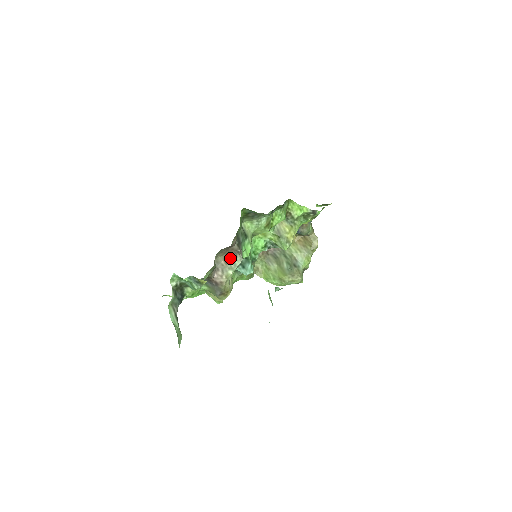
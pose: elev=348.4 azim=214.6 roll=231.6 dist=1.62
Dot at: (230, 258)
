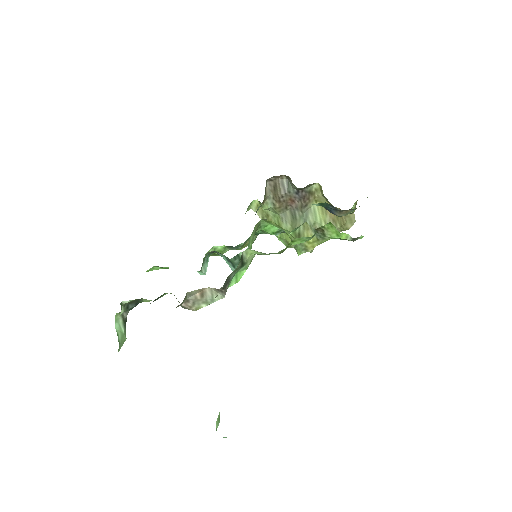
Dot at: (209, 291)
